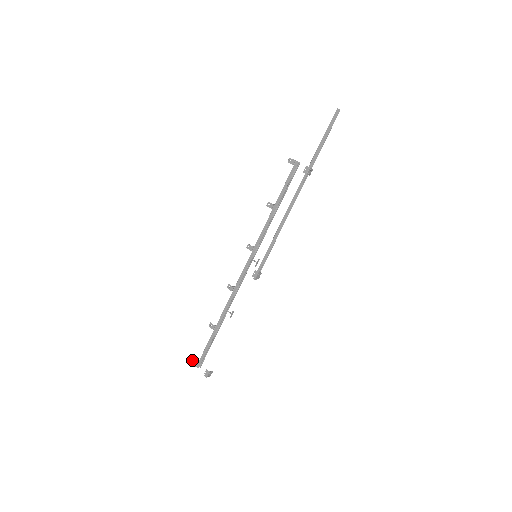
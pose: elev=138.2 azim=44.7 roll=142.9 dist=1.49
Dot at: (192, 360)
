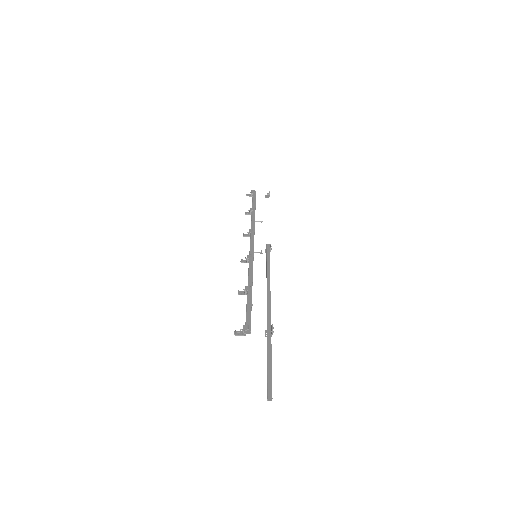
Dot at: occluded
